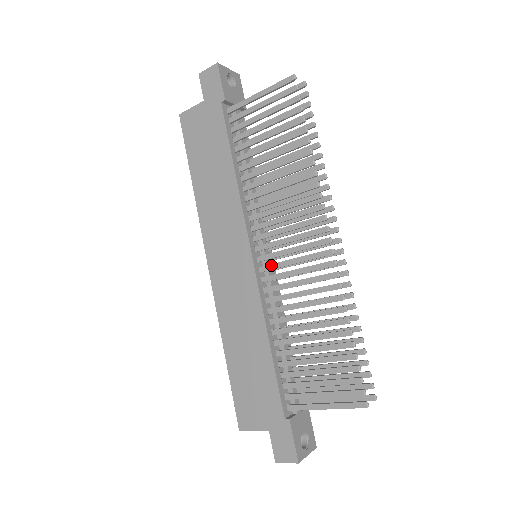
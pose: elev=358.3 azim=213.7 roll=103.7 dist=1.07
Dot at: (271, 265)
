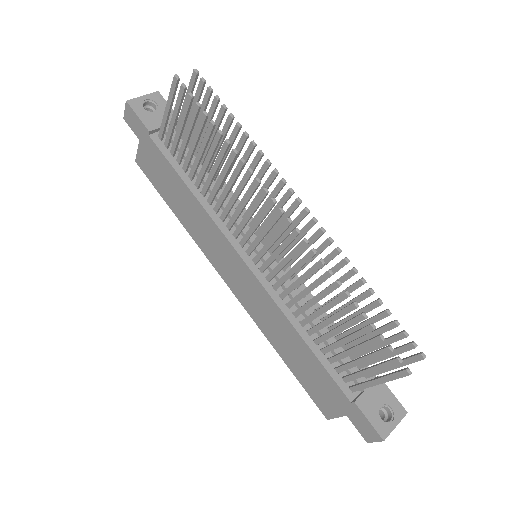
Dot at: (265, 263)
